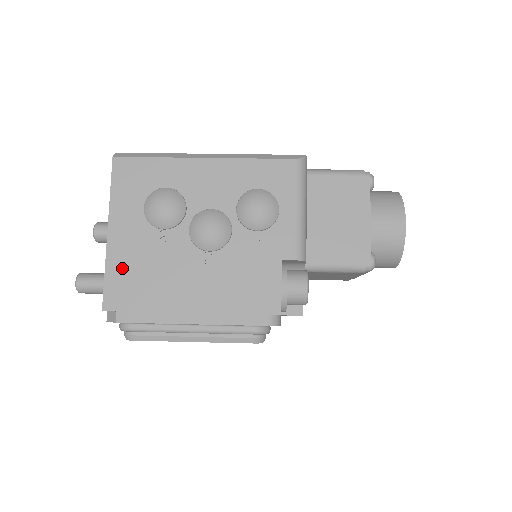
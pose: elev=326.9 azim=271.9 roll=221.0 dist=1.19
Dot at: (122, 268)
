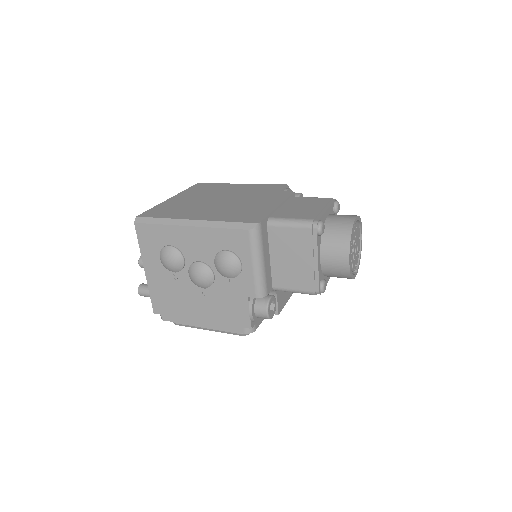
Dot at: (158, 292)
